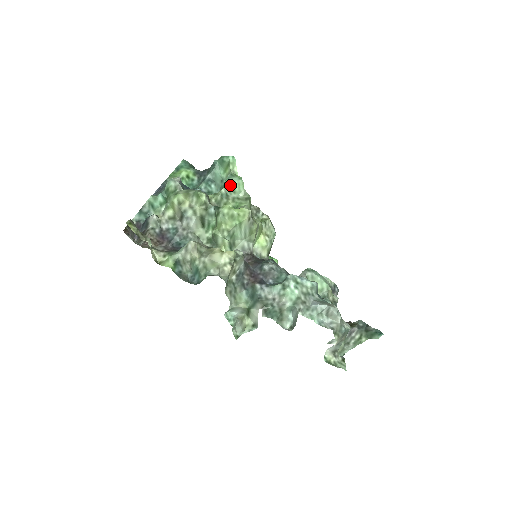
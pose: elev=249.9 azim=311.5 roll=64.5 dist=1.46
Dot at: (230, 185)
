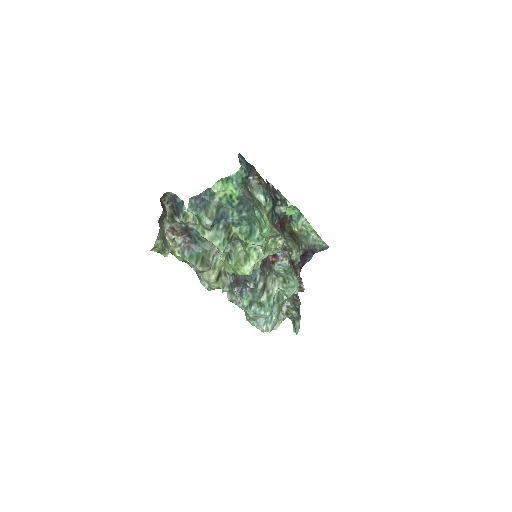
Dot at: occluded
